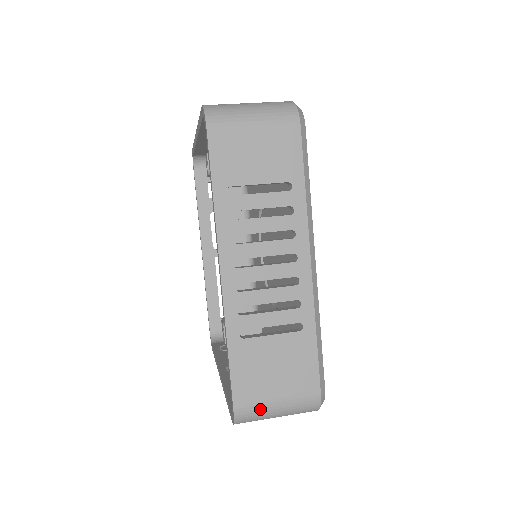
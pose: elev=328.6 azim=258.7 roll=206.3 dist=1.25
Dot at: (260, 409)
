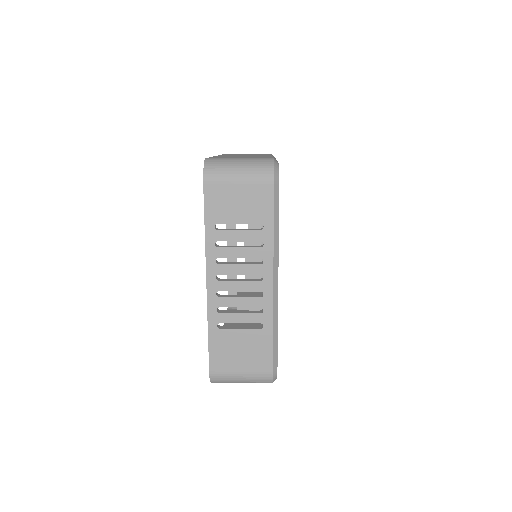
Dot at: (228, 377)
